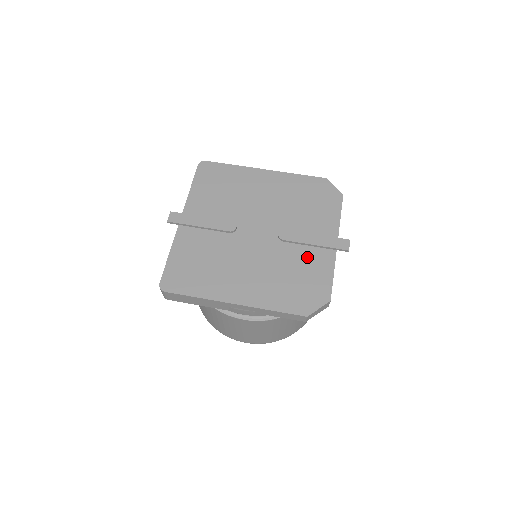
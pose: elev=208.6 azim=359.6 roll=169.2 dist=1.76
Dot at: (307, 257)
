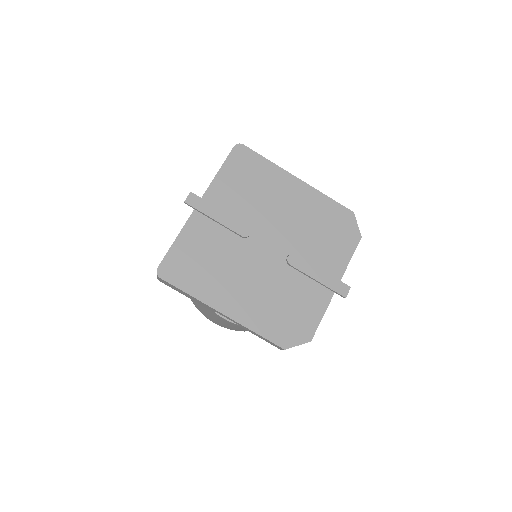
Dot at: (306, 290)
